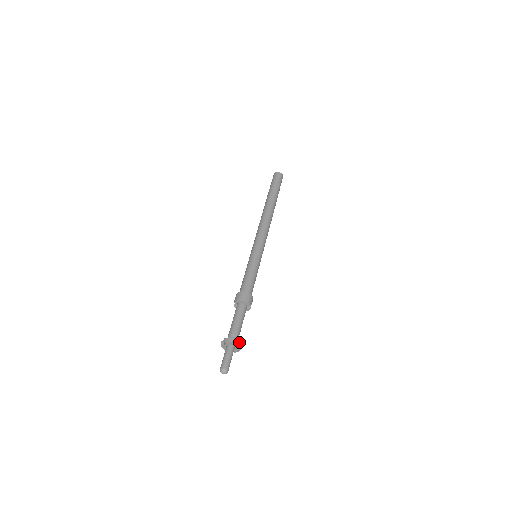
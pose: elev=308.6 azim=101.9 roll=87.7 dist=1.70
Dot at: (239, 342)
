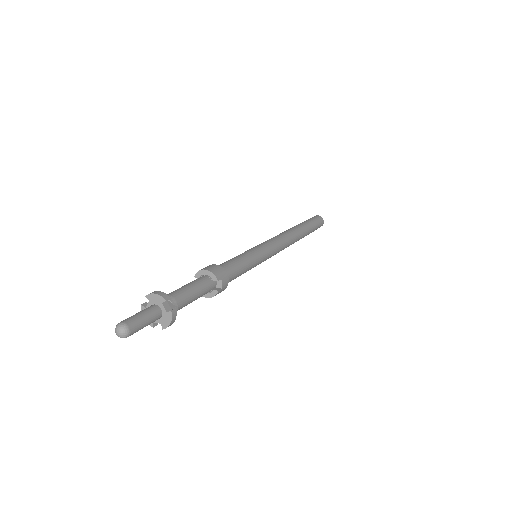
Dot at: (174, 308)
